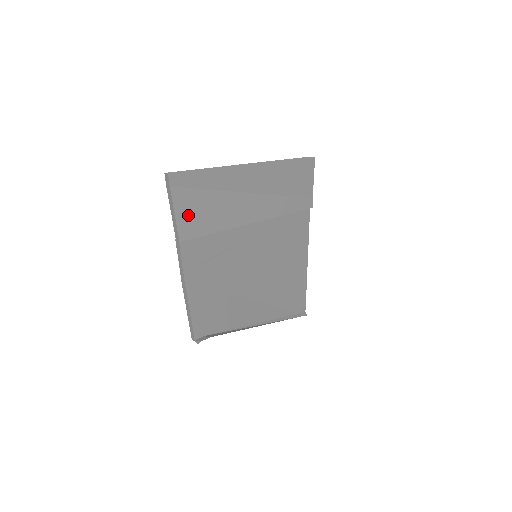
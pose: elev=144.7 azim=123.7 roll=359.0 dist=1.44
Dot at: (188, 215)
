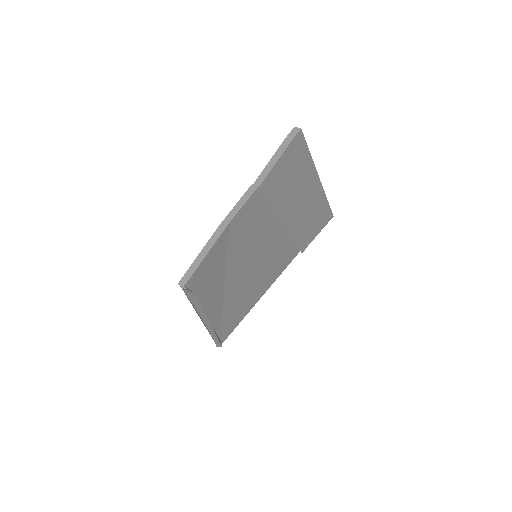
Dot at: (278, 173)
